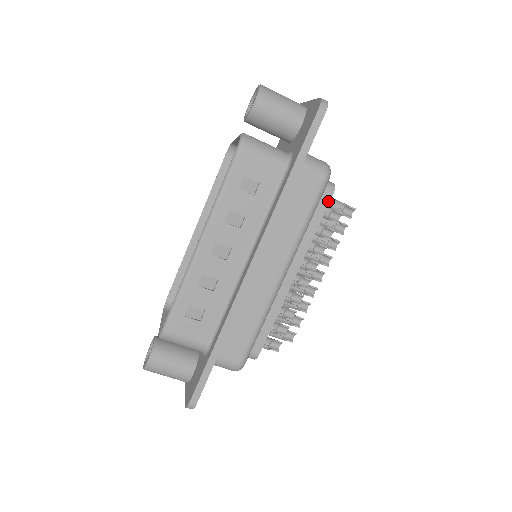
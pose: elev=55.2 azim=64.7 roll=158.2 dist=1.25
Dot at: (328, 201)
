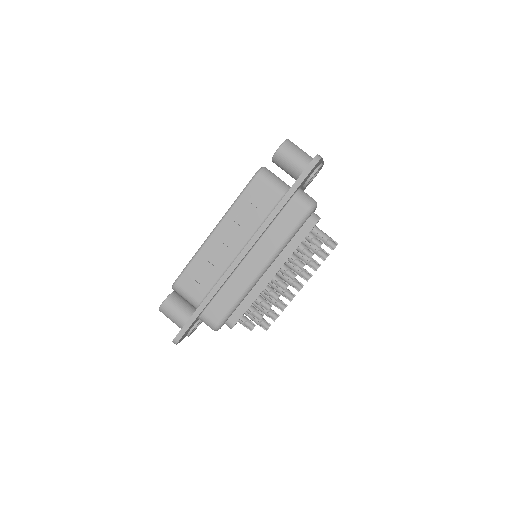
Dot at: (311, 228)
